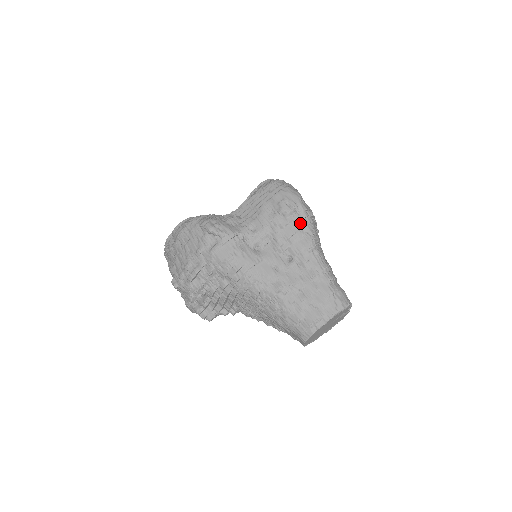
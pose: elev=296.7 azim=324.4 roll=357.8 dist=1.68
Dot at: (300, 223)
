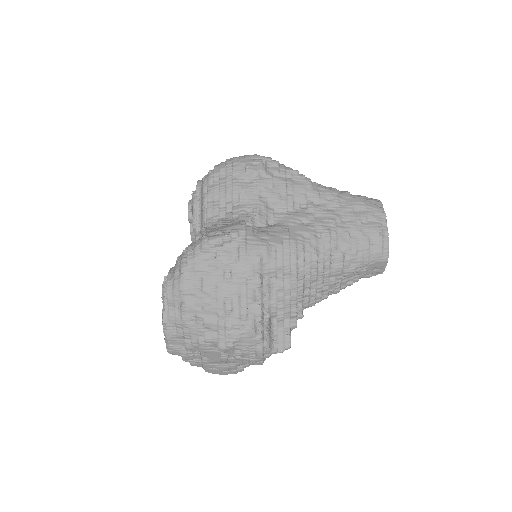
Dot at: (280, 171)
